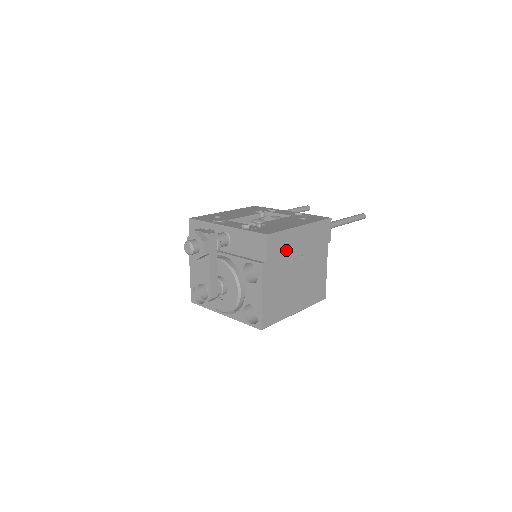
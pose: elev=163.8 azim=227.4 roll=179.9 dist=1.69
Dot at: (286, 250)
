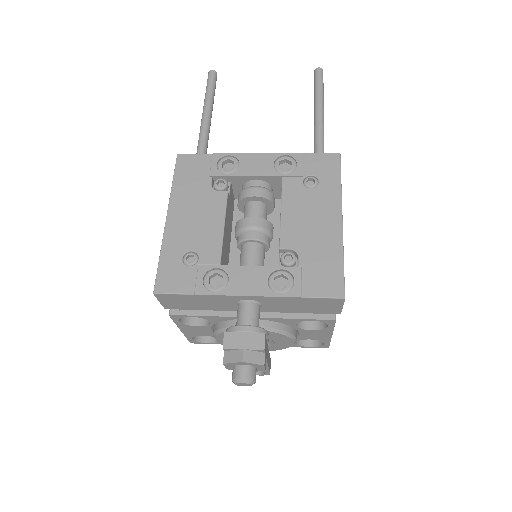
Dot at: occluded
